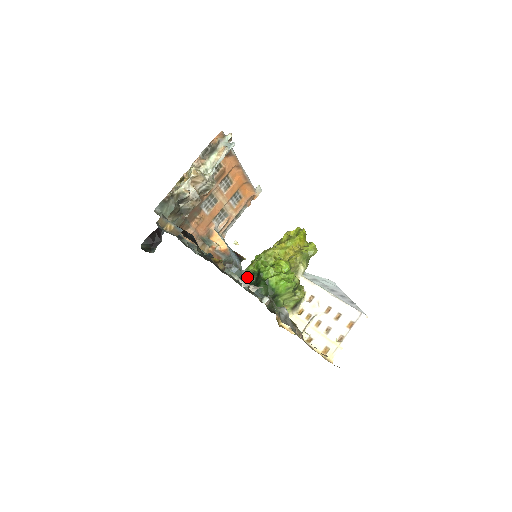
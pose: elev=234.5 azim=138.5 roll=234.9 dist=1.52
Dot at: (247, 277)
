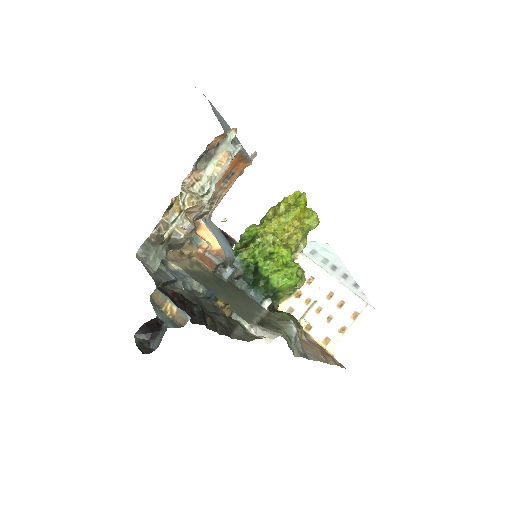
Dot at: (242, 269)
